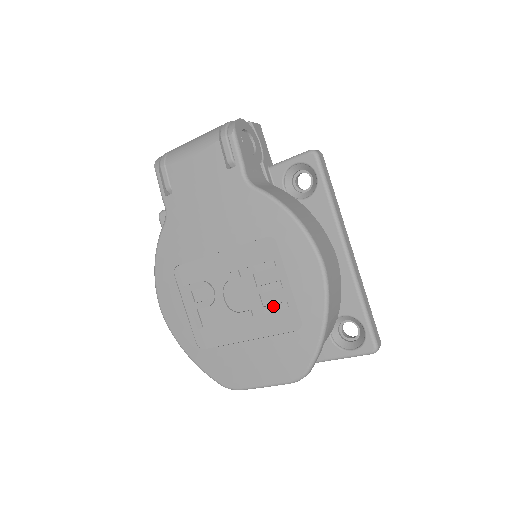
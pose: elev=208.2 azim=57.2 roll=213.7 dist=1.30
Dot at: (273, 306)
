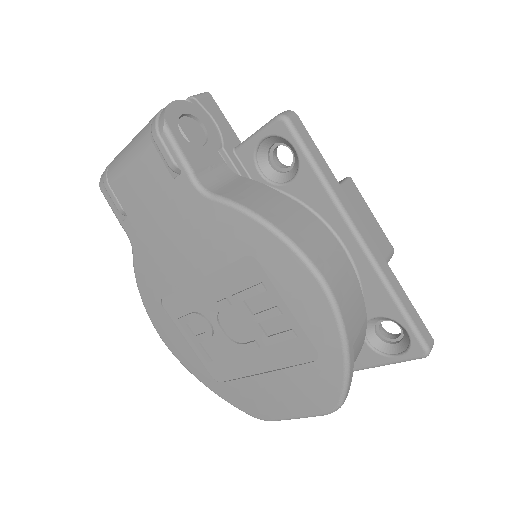
Dot at: (278, 336)
